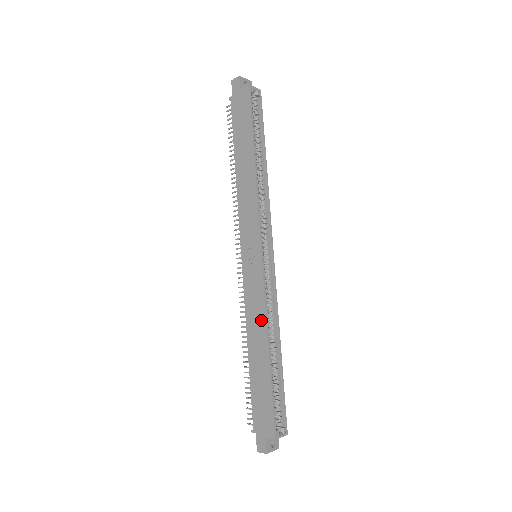
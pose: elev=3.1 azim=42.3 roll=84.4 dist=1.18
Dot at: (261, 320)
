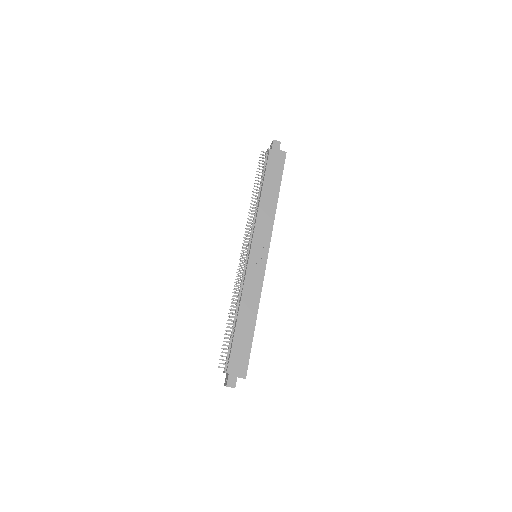
Dot at: (256, 299)
